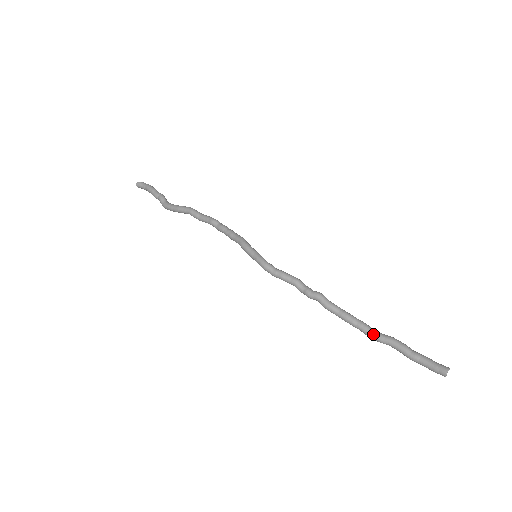
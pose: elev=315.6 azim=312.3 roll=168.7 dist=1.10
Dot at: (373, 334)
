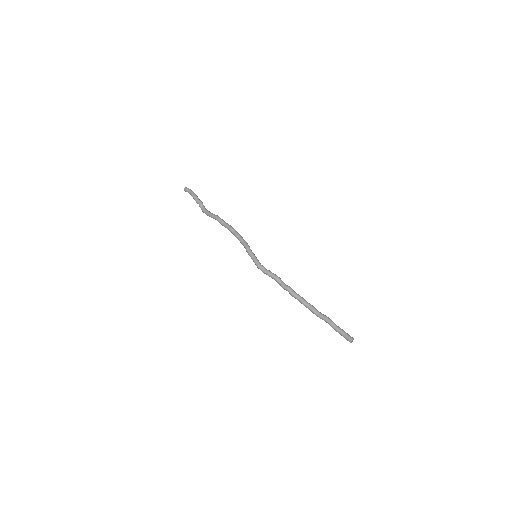
Dot at: (317, 314)
